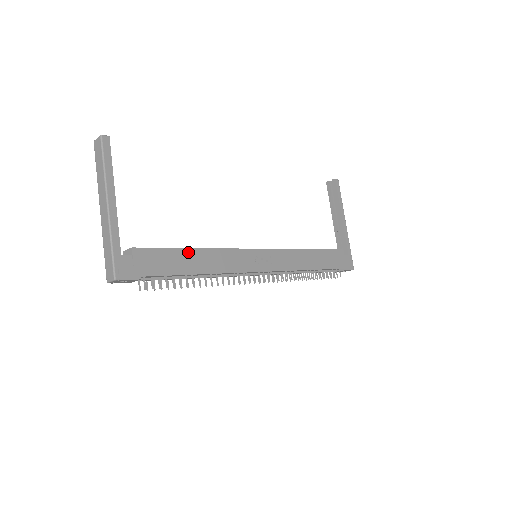
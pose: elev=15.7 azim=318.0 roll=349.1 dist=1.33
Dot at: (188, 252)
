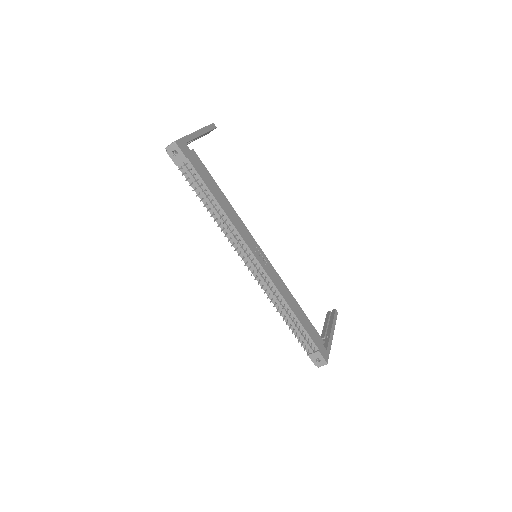
Dot at: (219, 190)
